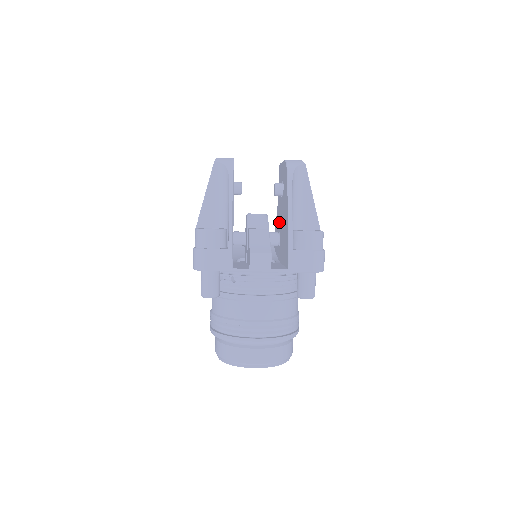
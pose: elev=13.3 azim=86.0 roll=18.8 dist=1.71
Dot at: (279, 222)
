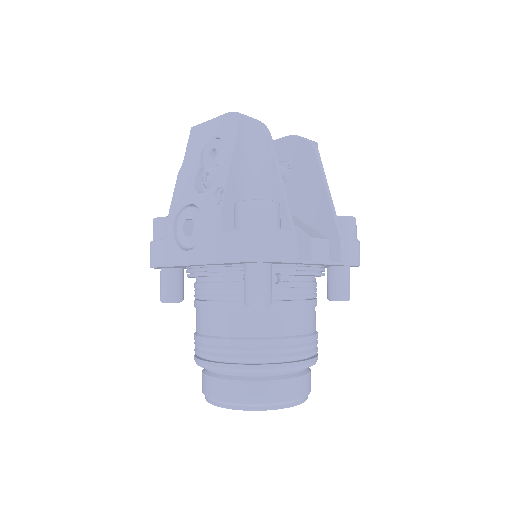
Dot at: occluded
